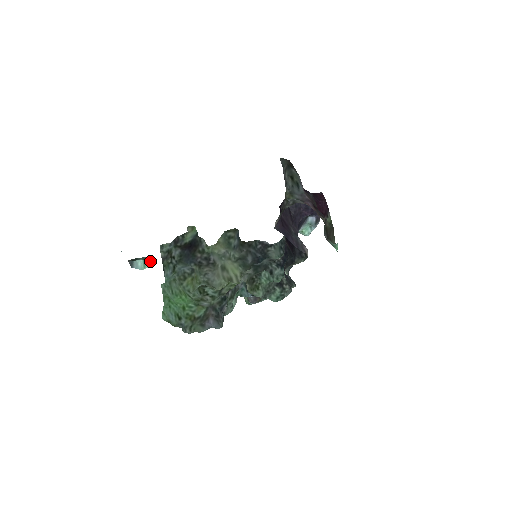
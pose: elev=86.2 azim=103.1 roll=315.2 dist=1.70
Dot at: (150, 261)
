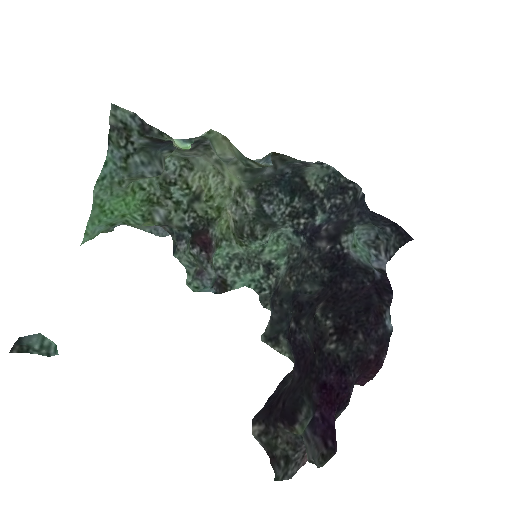
Dot at: (53, 345)
